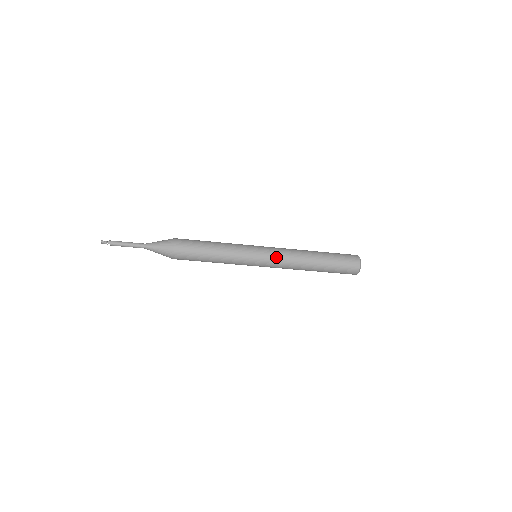
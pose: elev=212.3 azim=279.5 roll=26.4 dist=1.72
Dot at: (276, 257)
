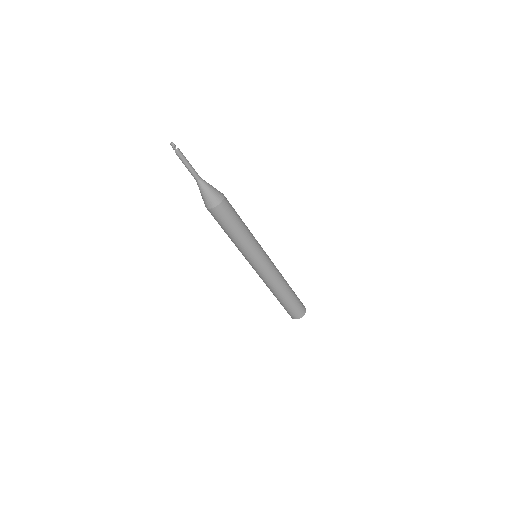
Dot at: (267, 273)
